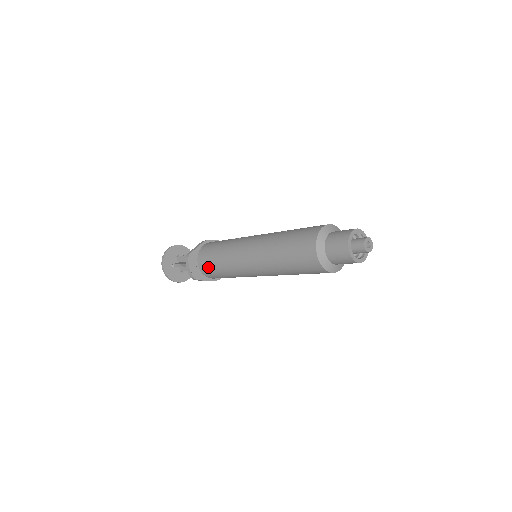
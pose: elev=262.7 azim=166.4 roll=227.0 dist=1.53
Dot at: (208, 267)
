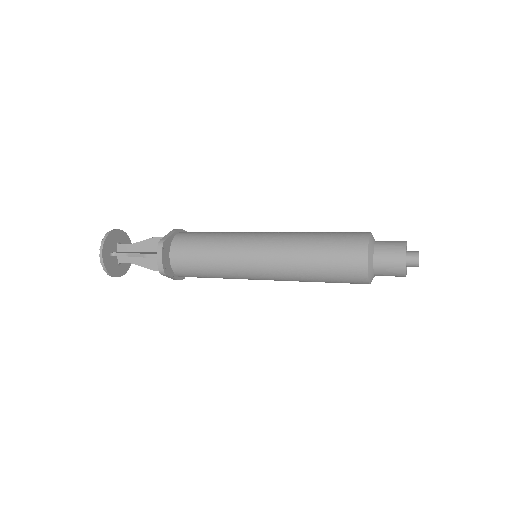
Dot at: (187, 260)
